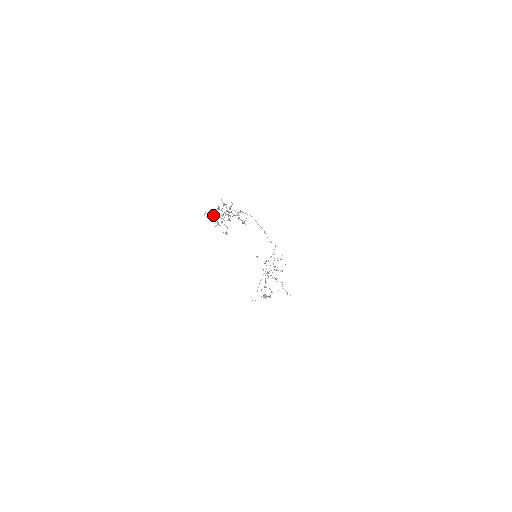
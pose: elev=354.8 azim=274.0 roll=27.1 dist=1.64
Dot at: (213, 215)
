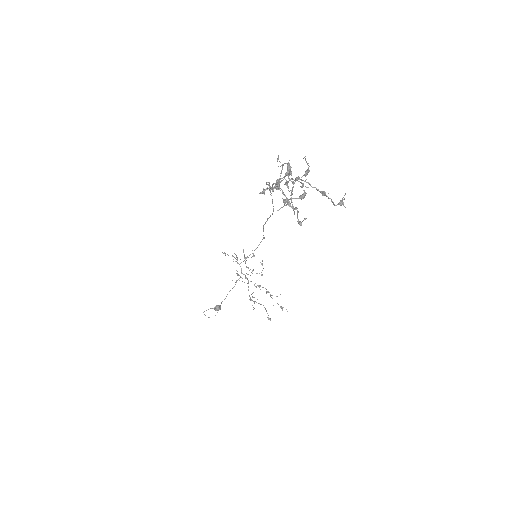
Dot at: occluded
